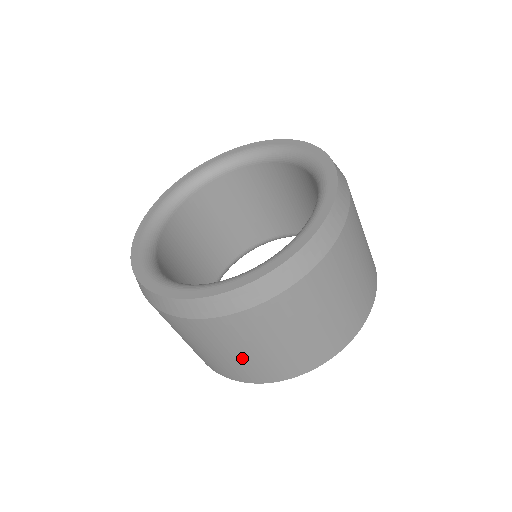
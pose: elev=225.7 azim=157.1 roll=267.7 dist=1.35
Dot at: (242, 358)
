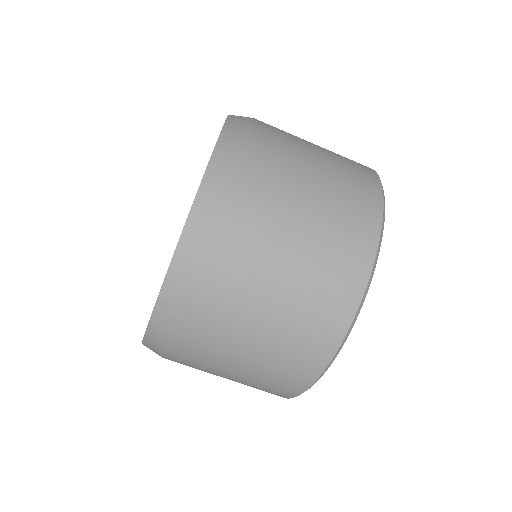
Dot at: (236, 381)
